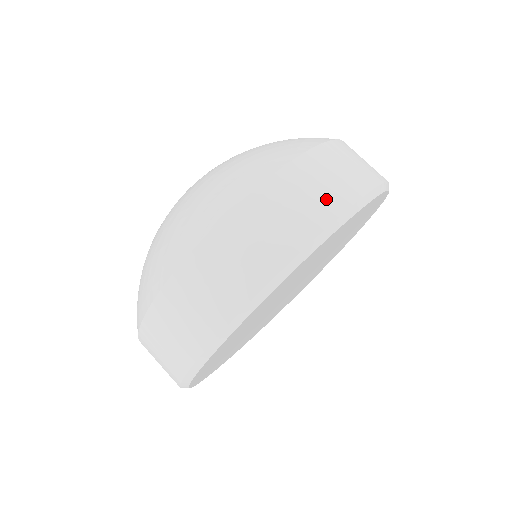
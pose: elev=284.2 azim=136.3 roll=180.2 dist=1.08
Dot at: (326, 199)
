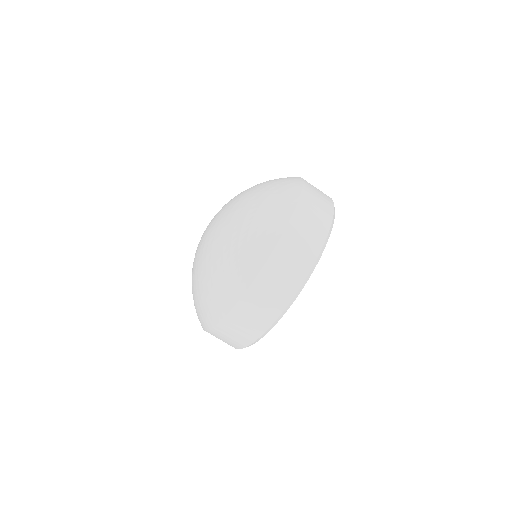
Dot at: (323, 212)
